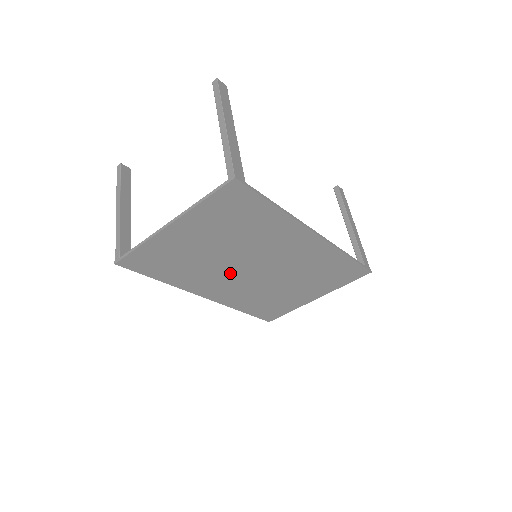
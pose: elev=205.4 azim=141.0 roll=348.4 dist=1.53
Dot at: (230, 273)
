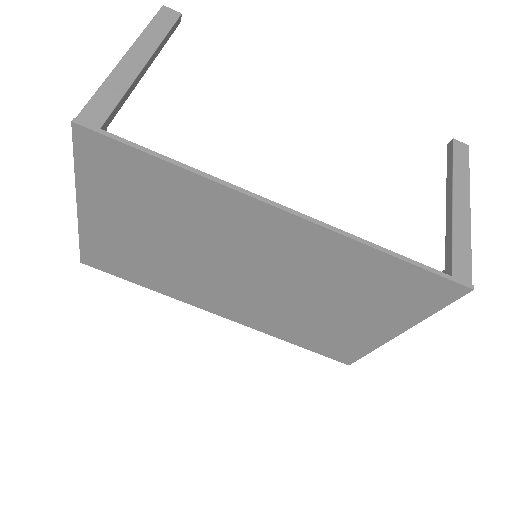
Dot at: (216, 280)
